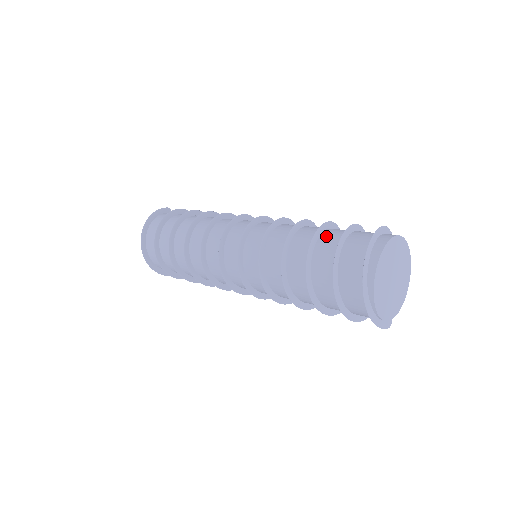
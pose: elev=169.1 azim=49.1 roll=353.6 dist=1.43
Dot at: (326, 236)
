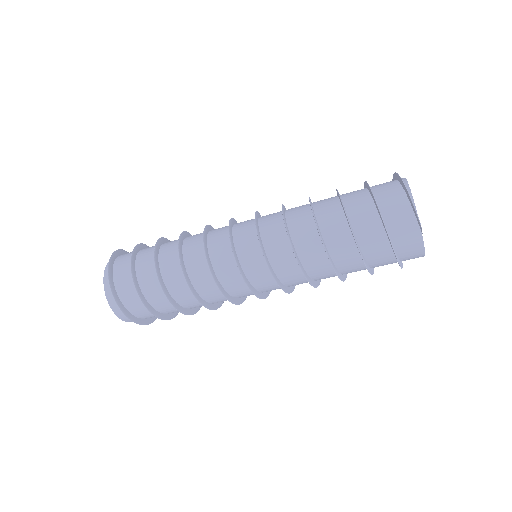
Dot at: occluded
